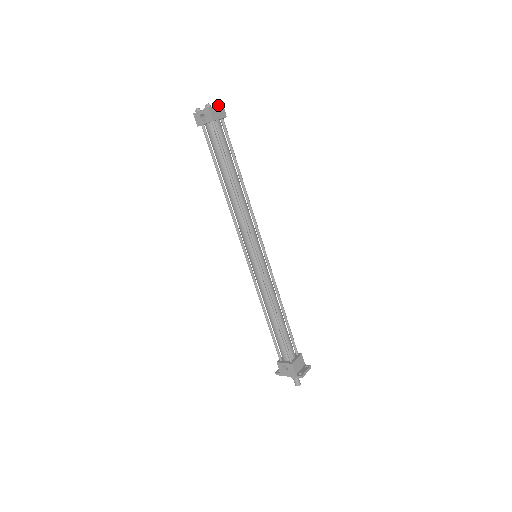
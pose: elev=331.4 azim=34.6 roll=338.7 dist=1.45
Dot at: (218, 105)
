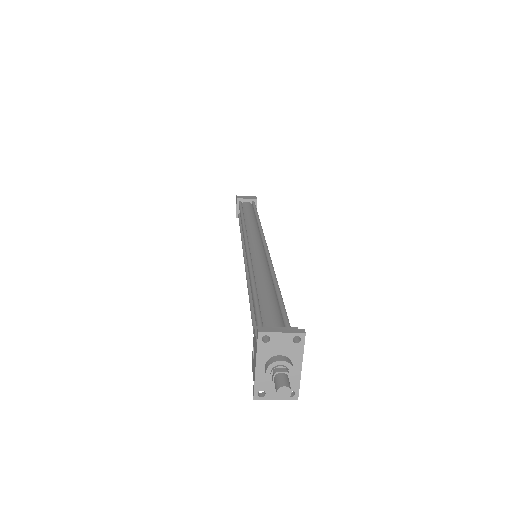
Dot at: (250, 196)
